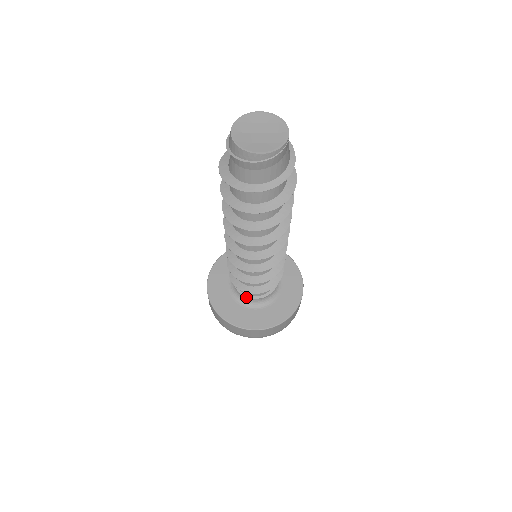
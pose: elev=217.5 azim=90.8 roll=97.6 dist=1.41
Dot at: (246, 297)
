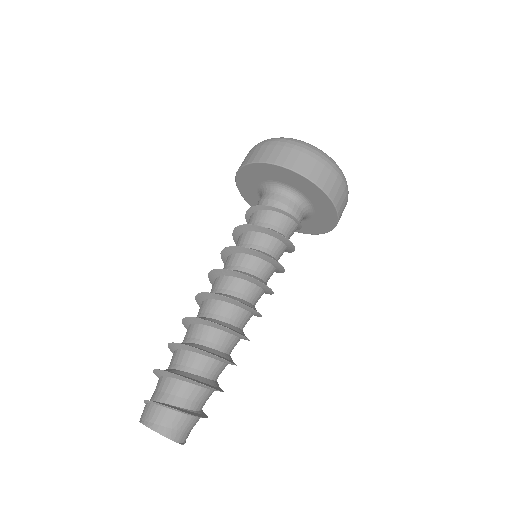
Dot at: occluded
